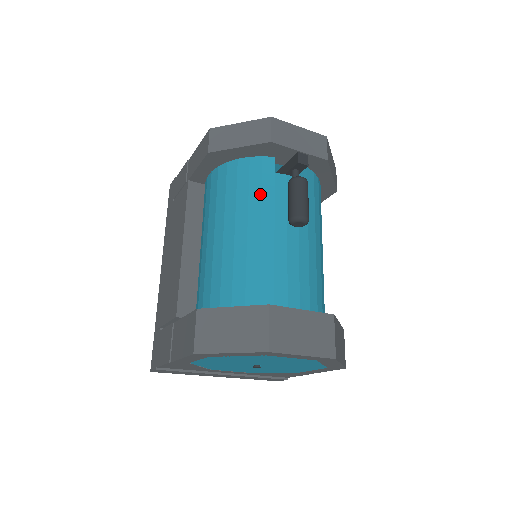
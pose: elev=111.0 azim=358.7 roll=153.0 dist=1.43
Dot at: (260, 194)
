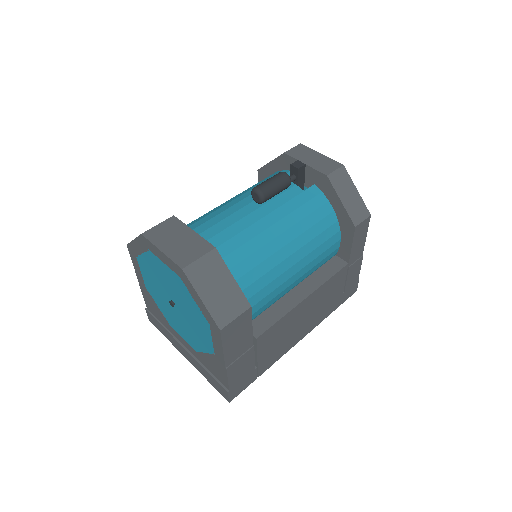
Dot at: occluded
